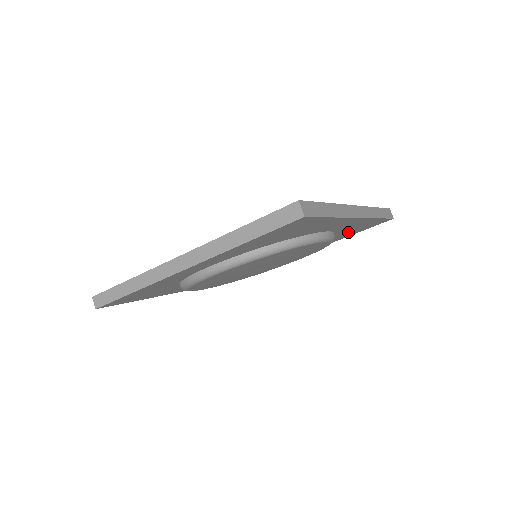
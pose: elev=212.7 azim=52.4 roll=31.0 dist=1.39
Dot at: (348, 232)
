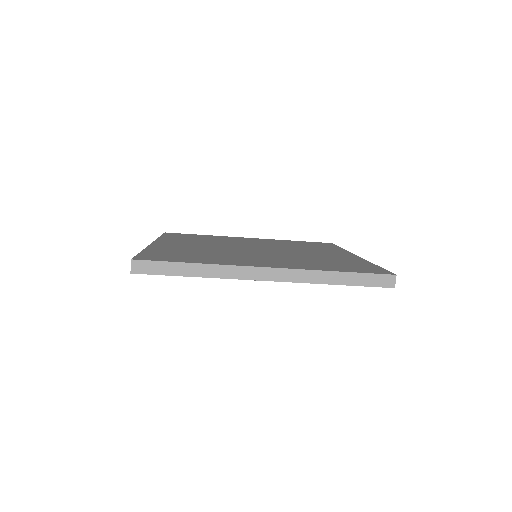
Dot at: occluded
